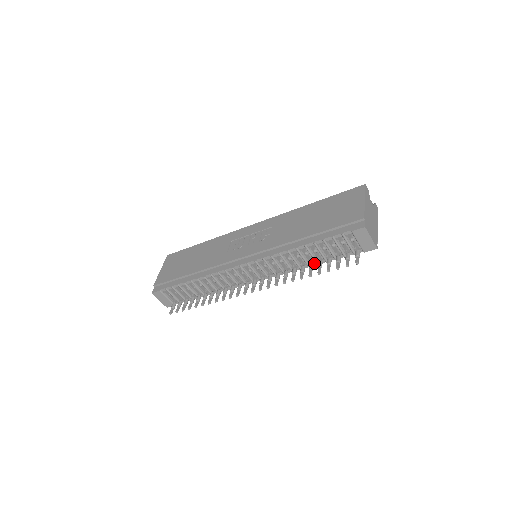
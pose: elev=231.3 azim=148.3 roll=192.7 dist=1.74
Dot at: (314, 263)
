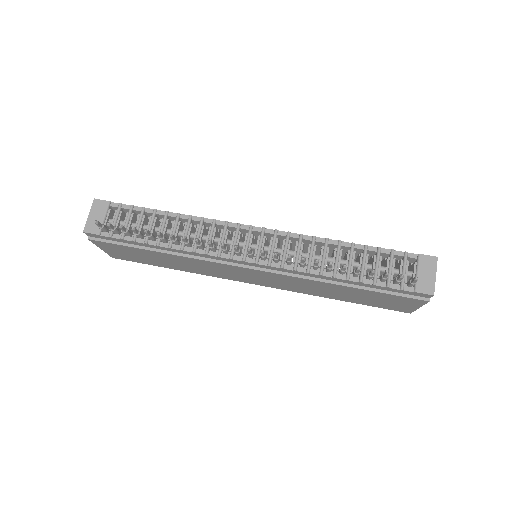
Dot at: (343, 275)
